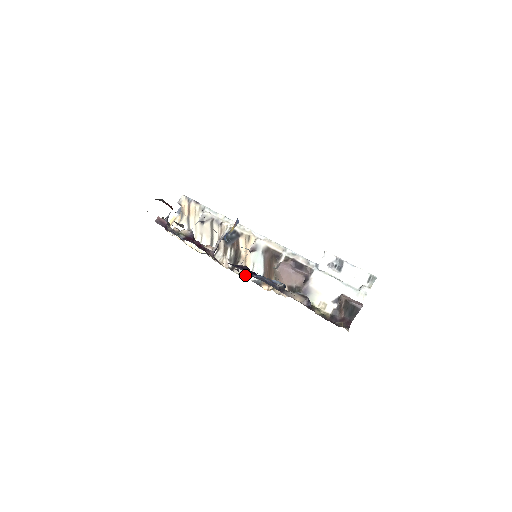
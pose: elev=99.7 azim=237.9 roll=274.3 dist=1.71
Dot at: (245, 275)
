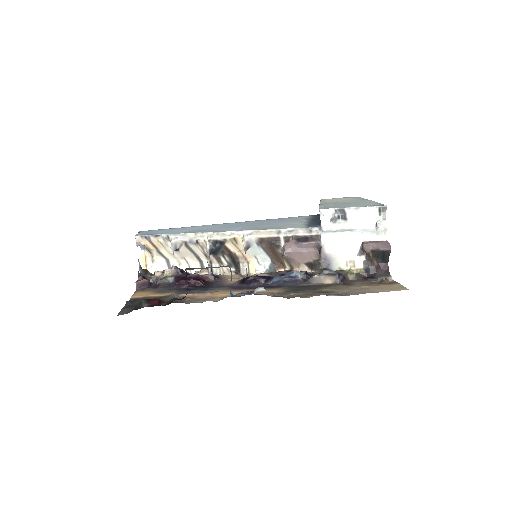
Dot at: (254, 271)
